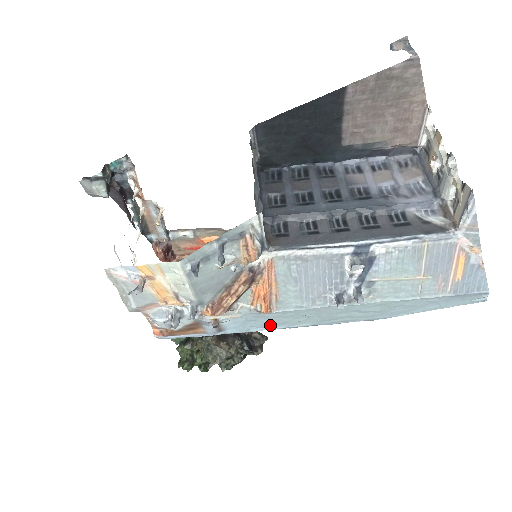
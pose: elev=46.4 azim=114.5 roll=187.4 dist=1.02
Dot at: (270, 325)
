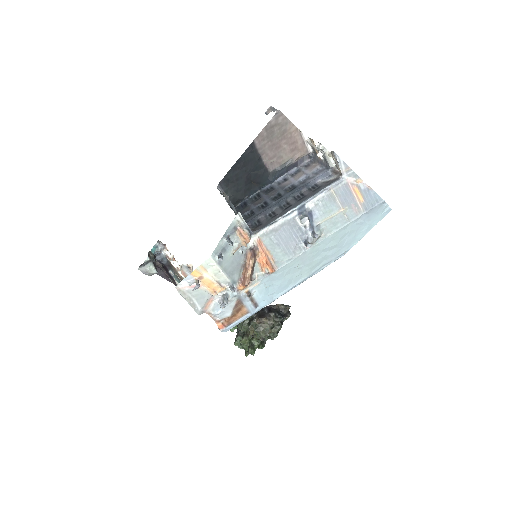
Dot at: (283, 288)
